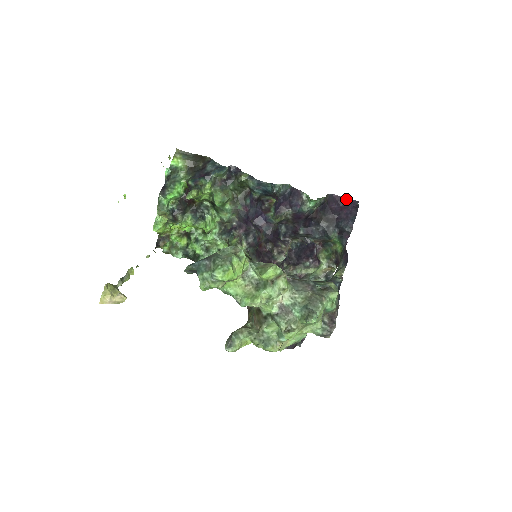
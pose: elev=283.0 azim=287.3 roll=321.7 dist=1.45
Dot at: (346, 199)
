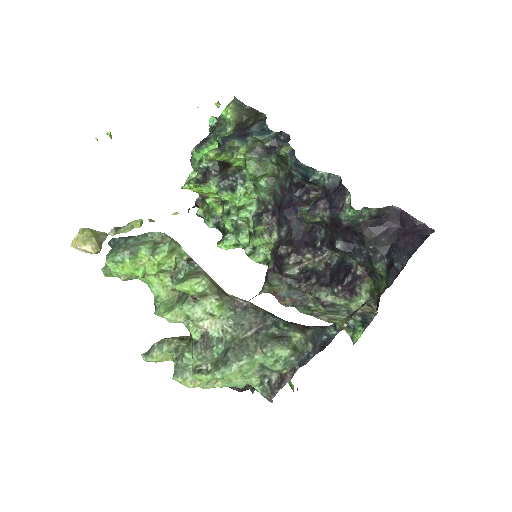
Dot at: (416, 221)
